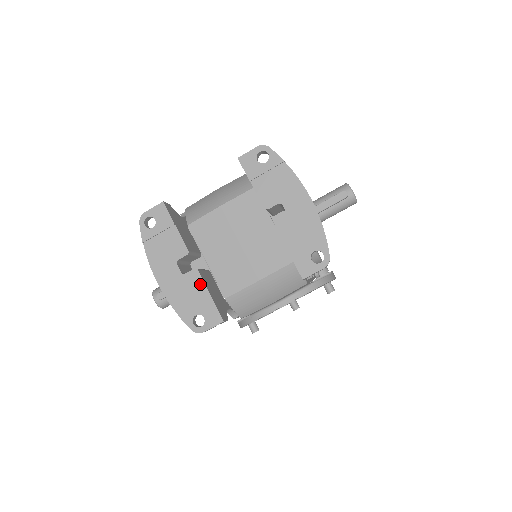
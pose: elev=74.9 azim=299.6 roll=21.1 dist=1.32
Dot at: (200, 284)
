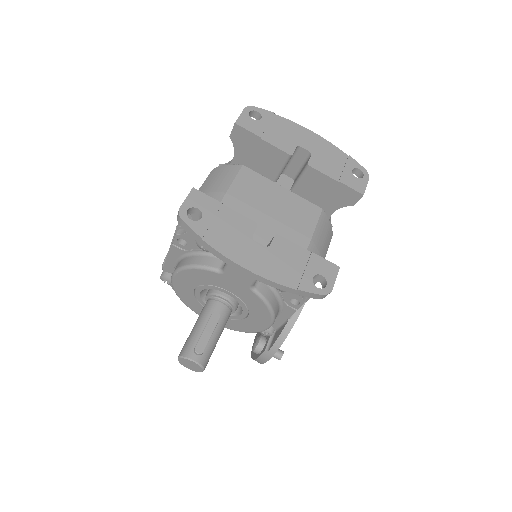
Dot at: (291, 247)
